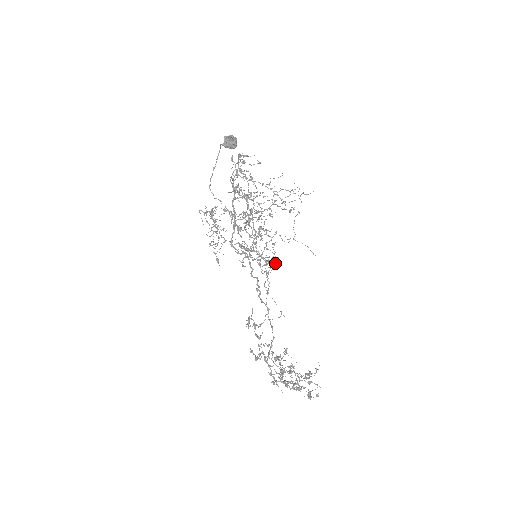
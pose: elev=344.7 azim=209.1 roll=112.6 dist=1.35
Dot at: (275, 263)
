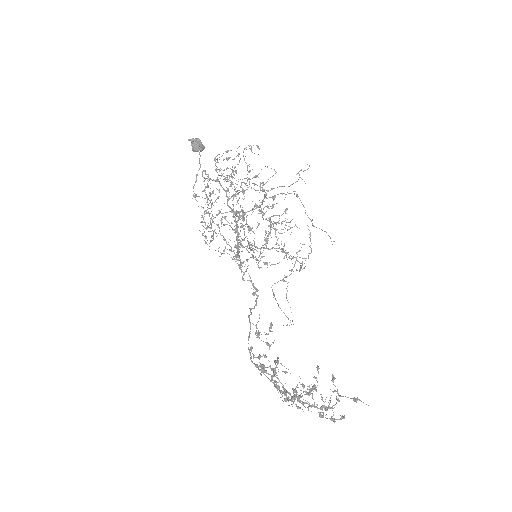
Dot at: (308, 257)
